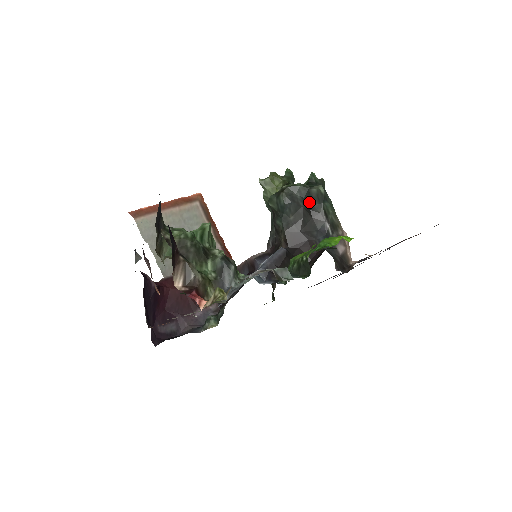
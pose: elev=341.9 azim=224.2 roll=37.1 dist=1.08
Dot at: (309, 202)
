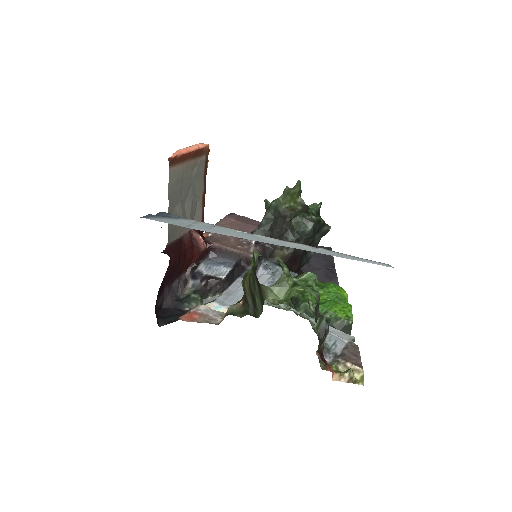
Dot at: (316, 234)
